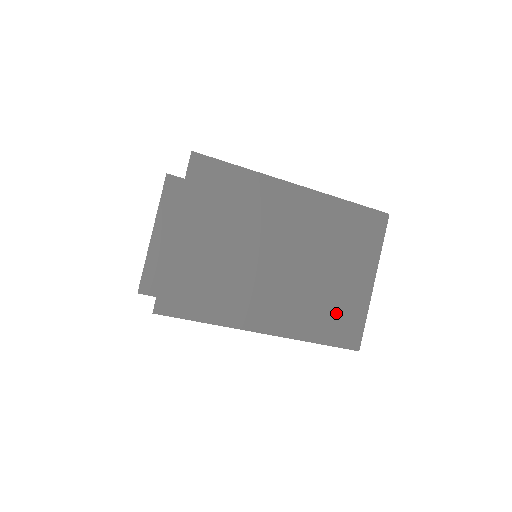
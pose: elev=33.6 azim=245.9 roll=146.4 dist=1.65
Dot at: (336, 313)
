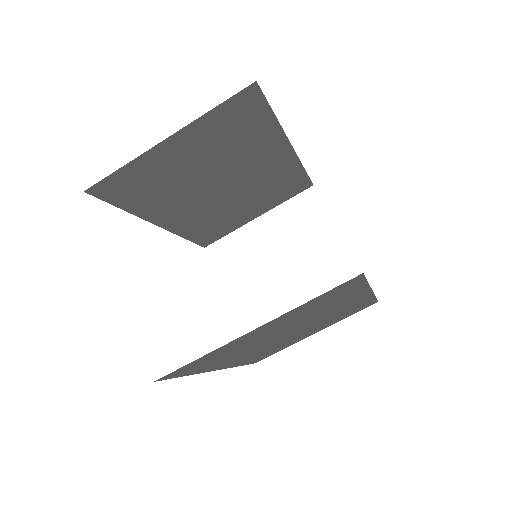
Dot at: occluded
